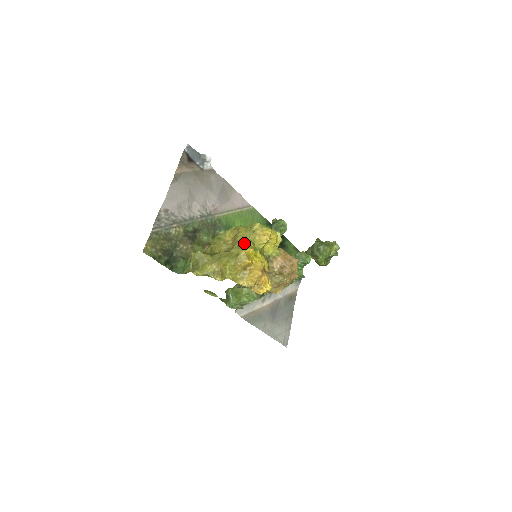
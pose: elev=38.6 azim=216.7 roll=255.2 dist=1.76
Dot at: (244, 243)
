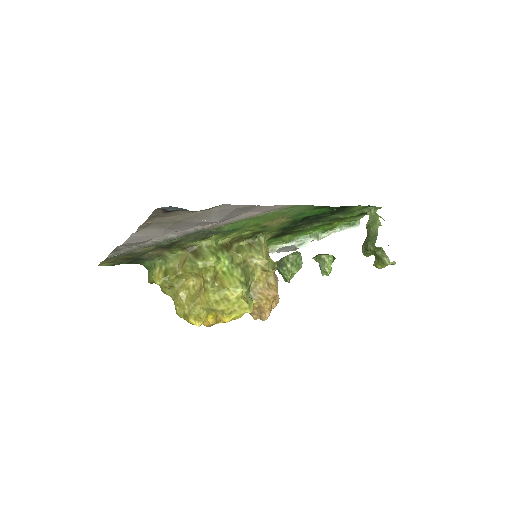
Dot at: (195, 314)
